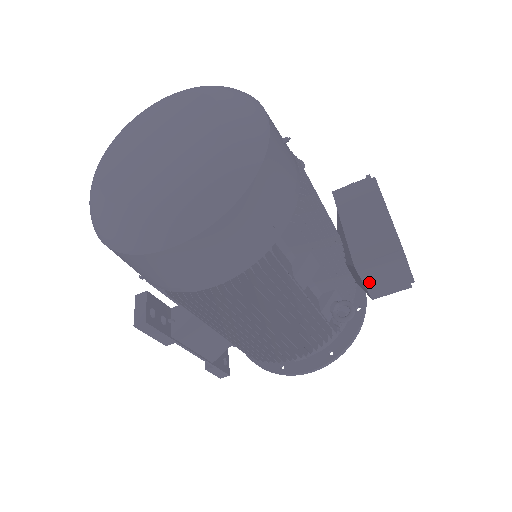
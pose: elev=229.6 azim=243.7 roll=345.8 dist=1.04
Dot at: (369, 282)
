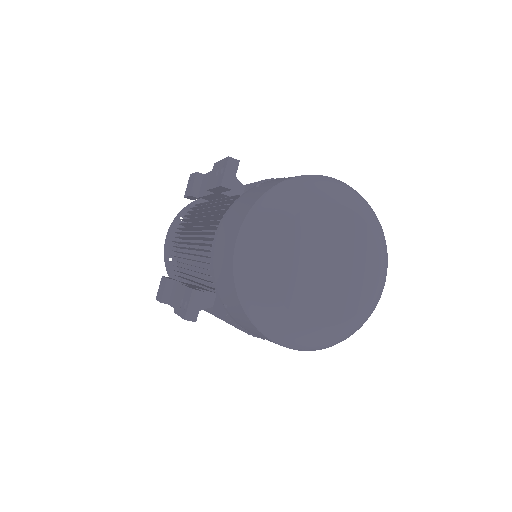
Dot at: occluded
